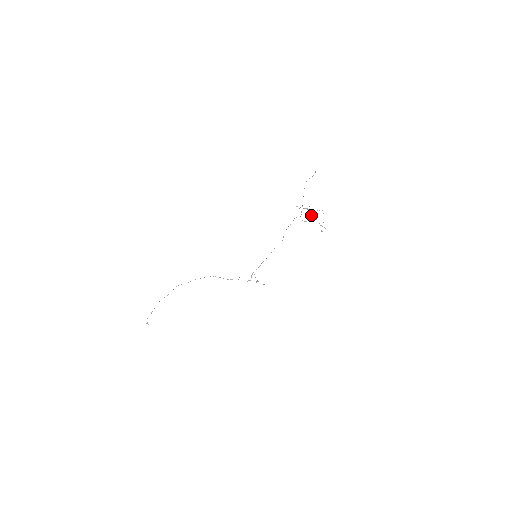
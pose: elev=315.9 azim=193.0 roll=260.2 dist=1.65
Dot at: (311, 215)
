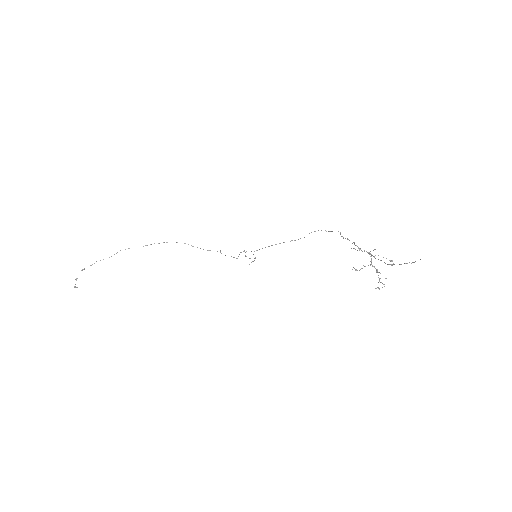
Dot at: (371, 263)
